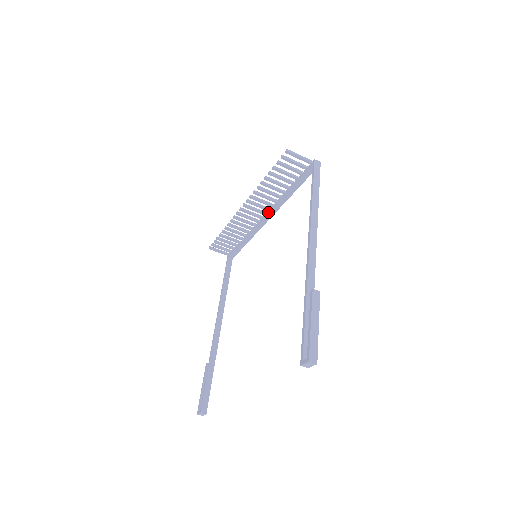
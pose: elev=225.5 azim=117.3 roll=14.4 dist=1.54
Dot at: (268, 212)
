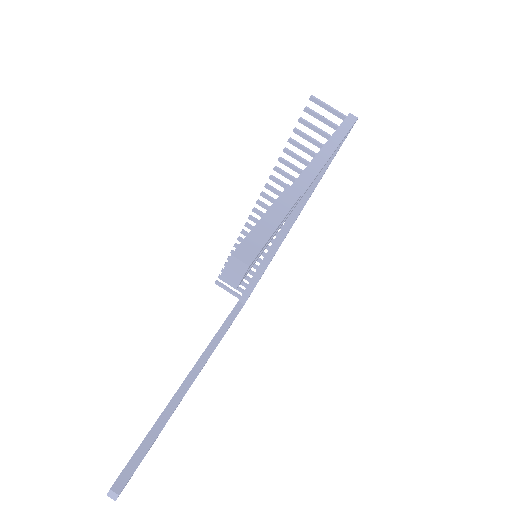
Dot at: (289, 215)
